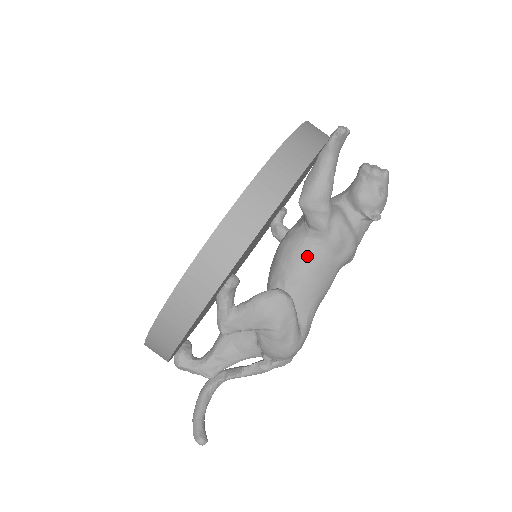
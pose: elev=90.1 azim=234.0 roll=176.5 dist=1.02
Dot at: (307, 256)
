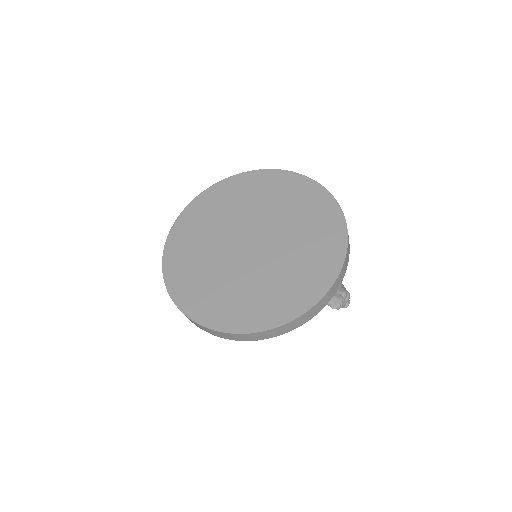
Dot at: occluded
